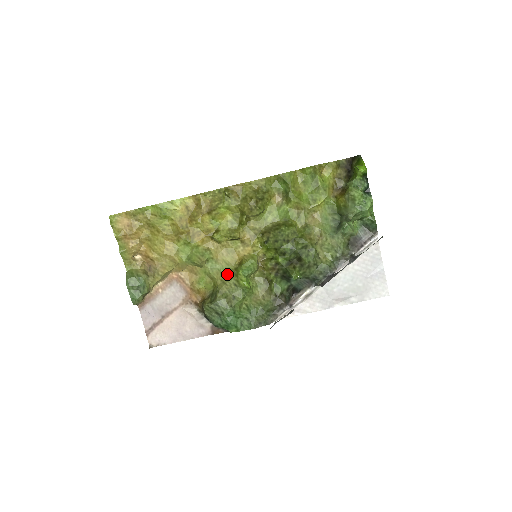
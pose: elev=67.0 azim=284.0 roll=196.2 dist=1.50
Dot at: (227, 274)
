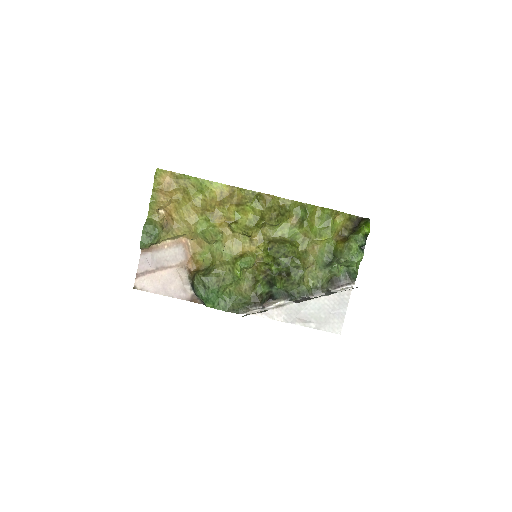
Dot at: (226, 259)
